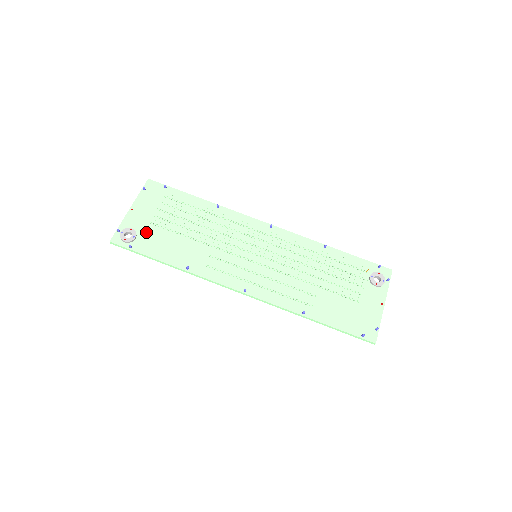
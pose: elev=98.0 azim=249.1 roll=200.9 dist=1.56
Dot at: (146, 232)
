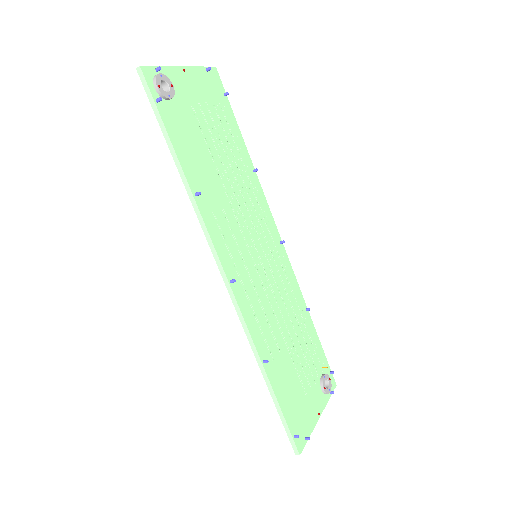
Dot at: (182, 108)
